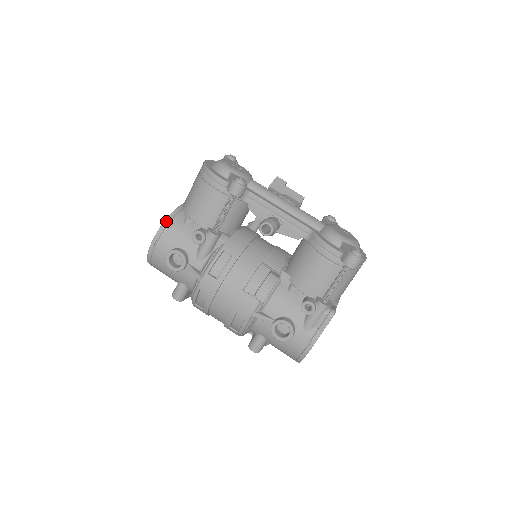
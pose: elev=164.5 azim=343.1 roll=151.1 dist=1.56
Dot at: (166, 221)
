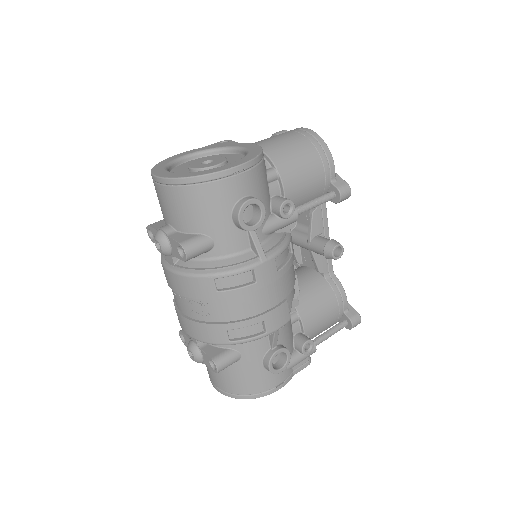
Dot at: (261, 156)
